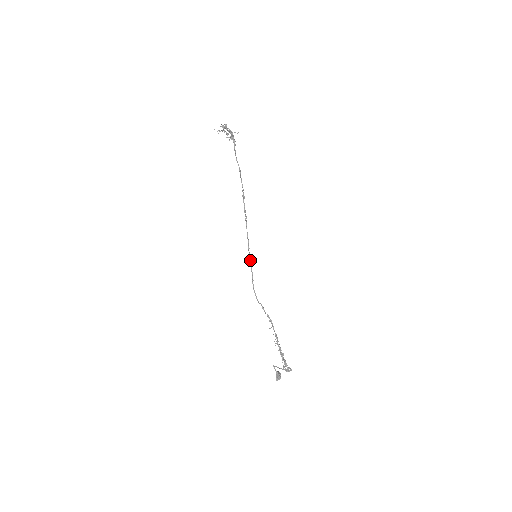
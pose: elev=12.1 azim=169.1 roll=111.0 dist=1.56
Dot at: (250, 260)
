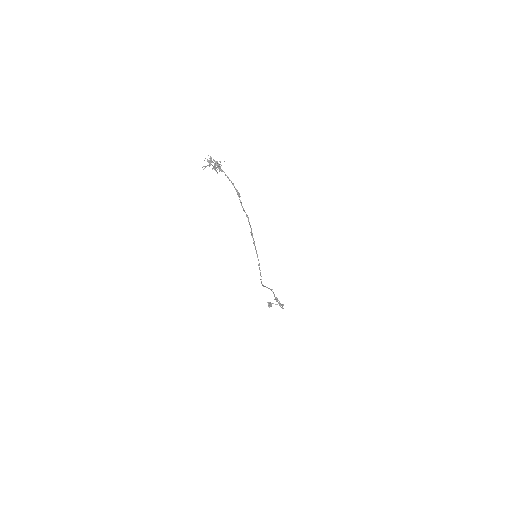
Dot at: occluded
